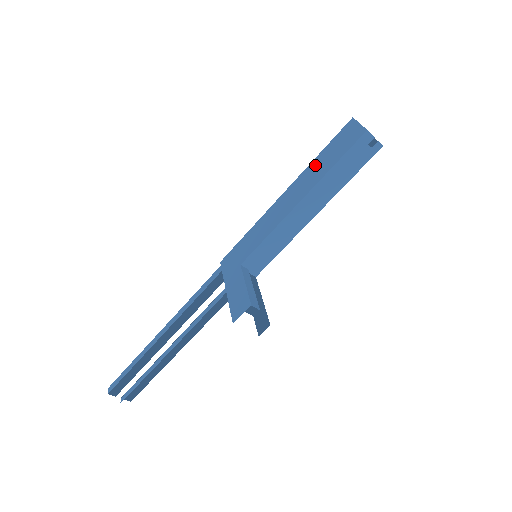
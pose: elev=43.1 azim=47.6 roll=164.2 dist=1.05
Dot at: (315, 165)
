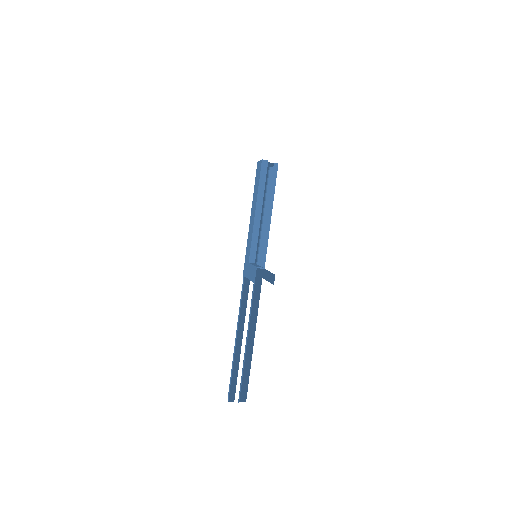
Dot at: (254, 193)
